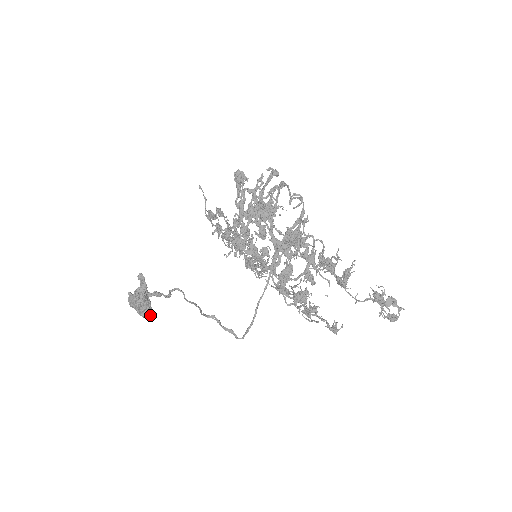
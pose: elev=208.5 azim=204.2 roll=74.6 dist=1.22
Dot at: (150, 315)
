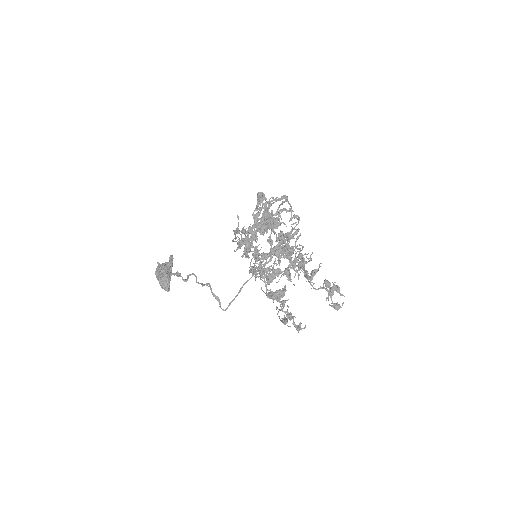
Dot at: (167, 286)
